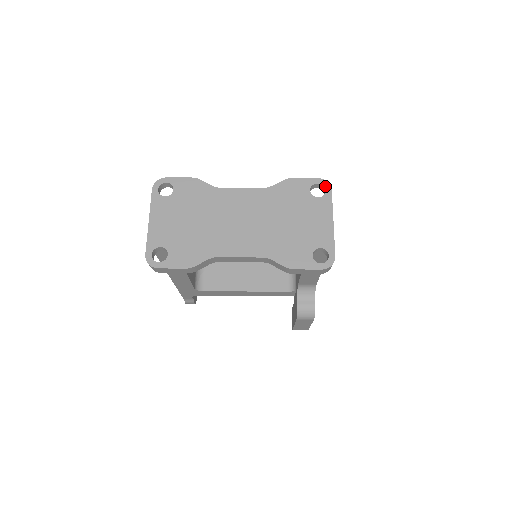
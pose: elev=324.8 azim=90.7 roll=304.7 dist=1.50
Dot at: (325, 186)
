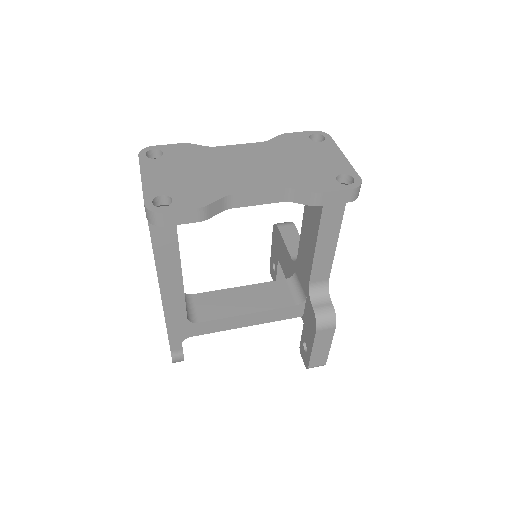
Dot at: (323, 134)
